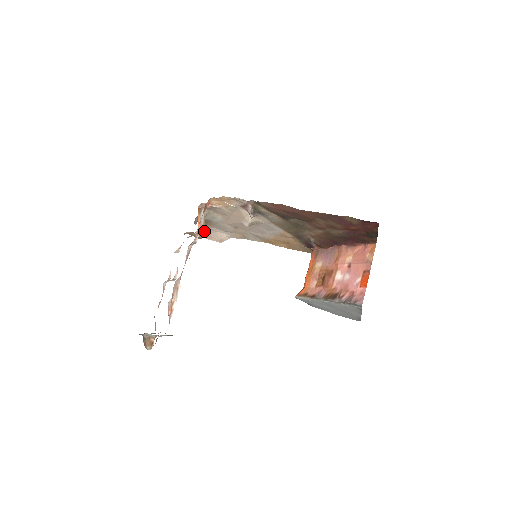
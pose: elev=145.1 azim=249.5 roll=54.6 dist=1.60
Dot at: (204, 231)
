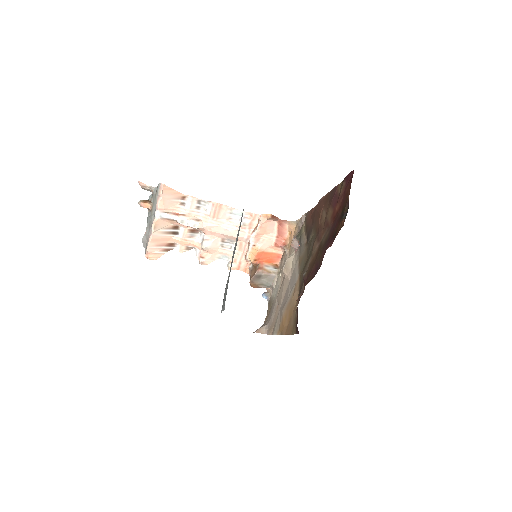
Dot at: (259, 267)
